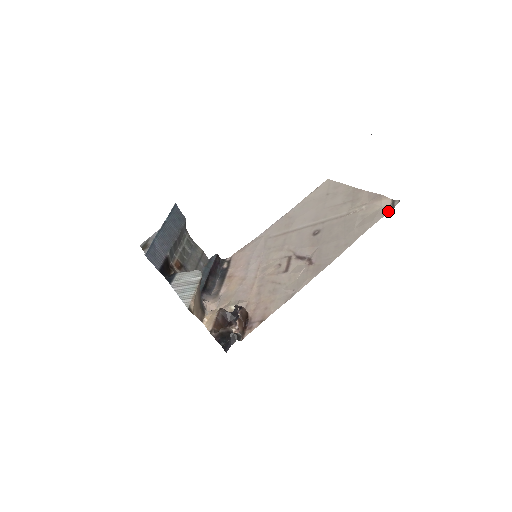
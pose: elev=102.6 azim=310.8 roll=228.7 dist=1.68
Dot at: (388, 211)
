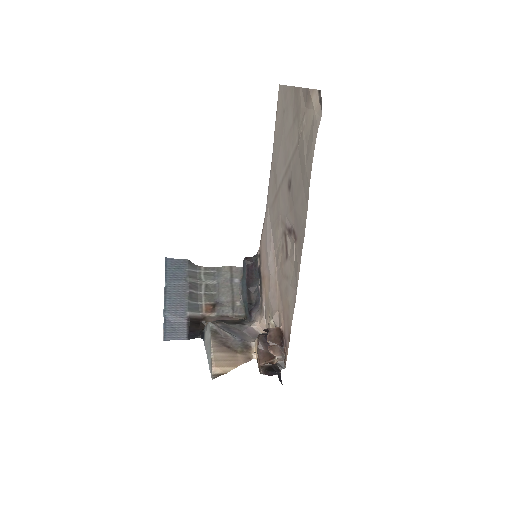
Dot at: (319, 116)
